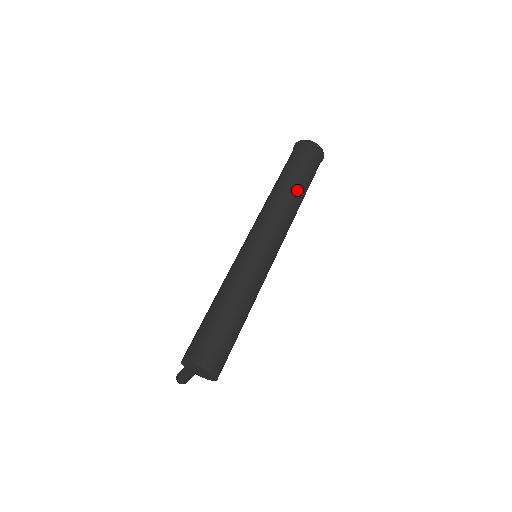
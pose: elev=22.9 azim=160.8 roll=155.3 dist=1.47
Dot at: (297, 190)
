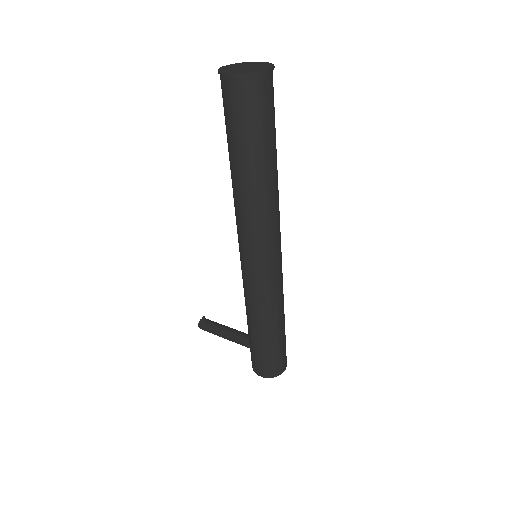
Dot at: (275, 169)
